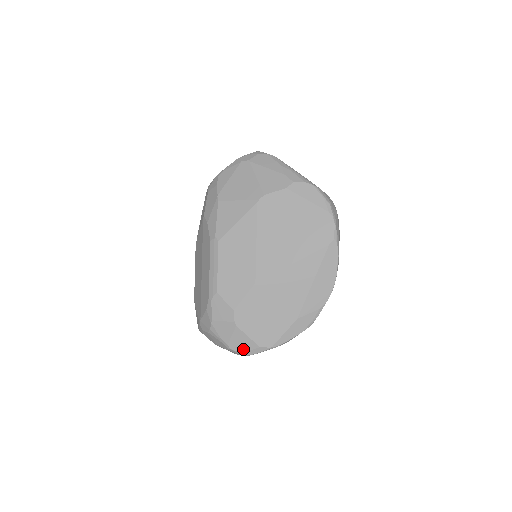
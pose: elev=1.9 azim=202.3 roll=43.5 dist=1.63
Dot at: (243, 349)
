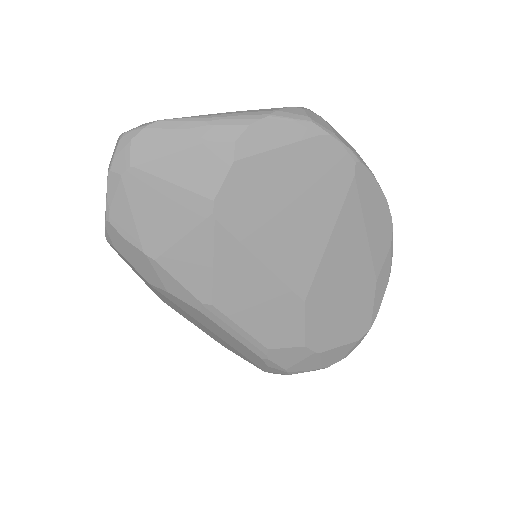
Dot at: (341, 356)
